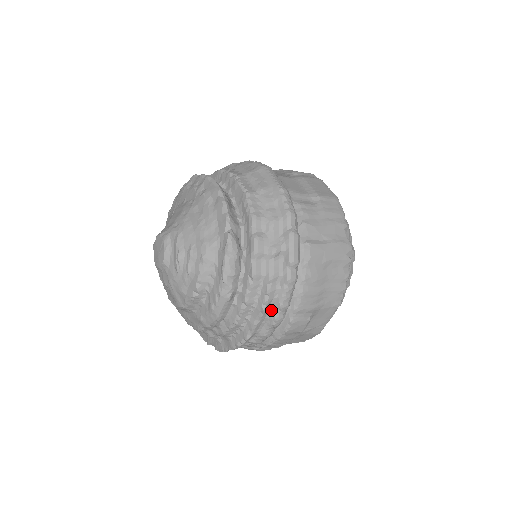
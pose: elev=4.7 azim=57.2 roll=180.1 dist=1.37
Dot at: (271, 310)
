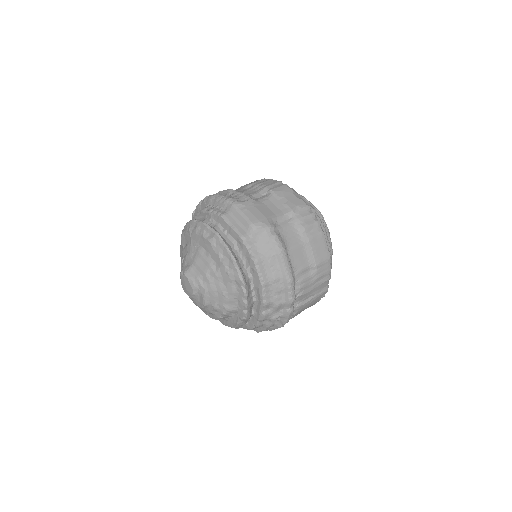
Dot at: occluded
